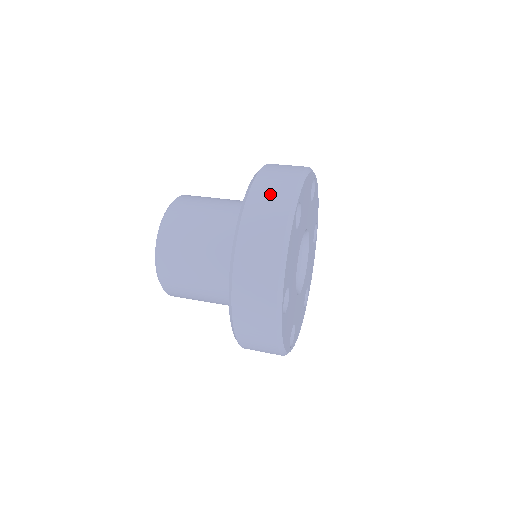
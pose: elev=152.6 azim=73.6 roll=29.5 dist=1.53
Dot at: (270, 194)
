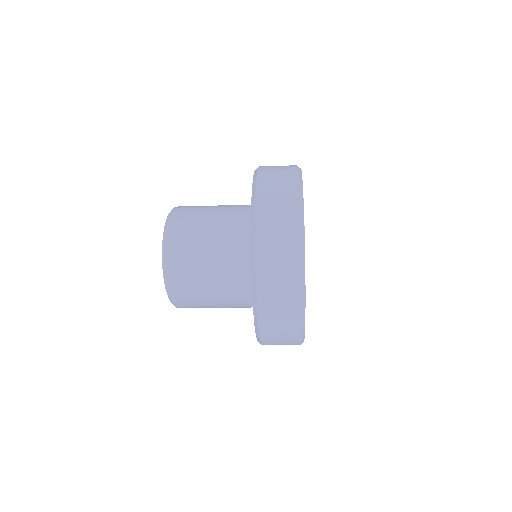
Dot at: occluded
